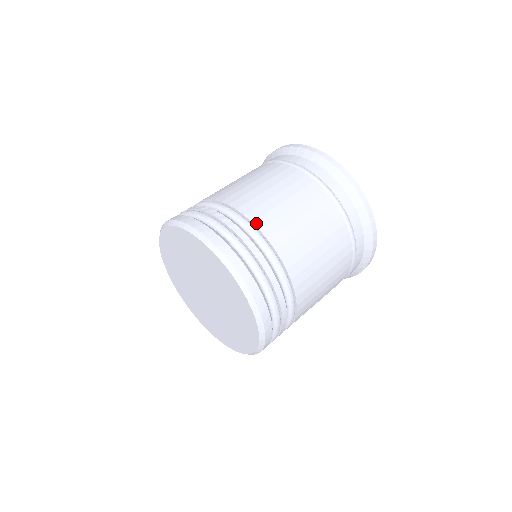
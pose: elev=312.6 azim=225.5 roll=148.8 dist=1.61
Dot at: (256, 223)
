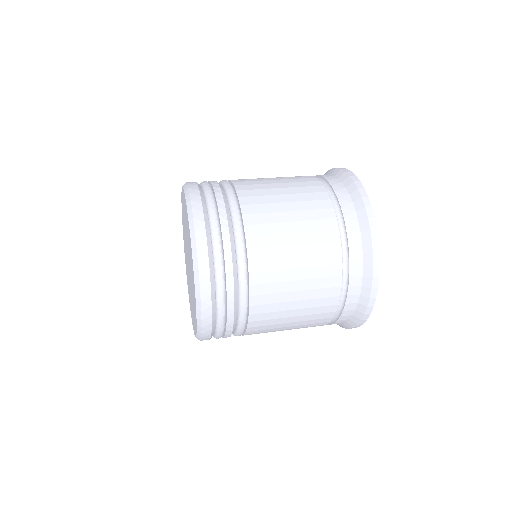
Dot at: (239, 192)
